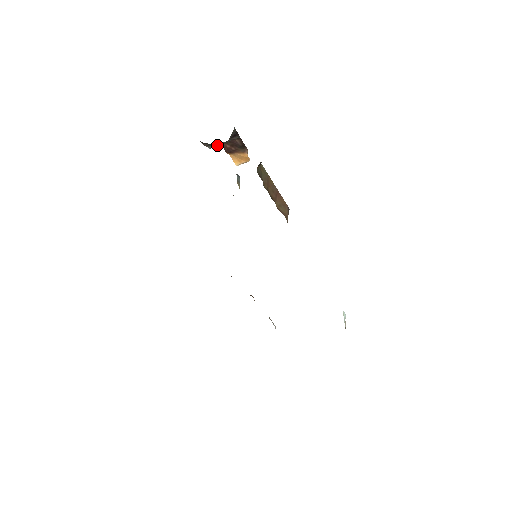
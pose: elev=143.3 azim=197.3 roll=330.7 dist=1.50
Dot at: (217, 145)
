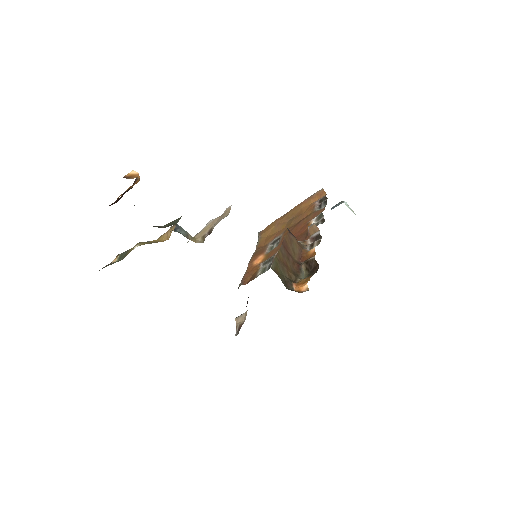
Dot at: occluded
